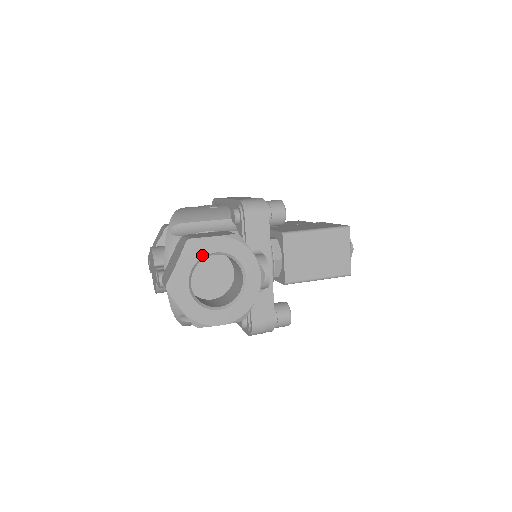
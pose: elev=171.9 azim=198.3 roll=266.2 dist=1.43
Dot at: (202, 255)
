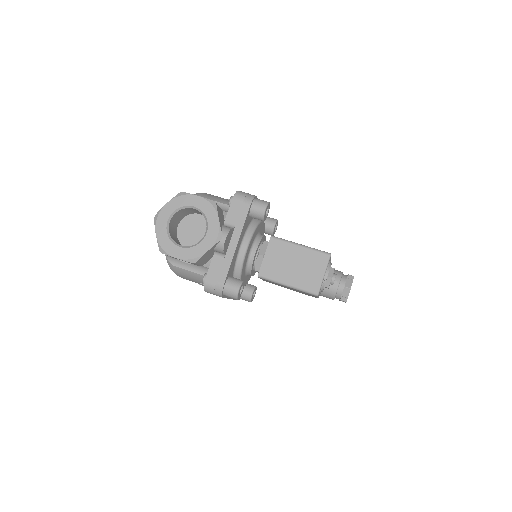
Dot at: (185, 205)
